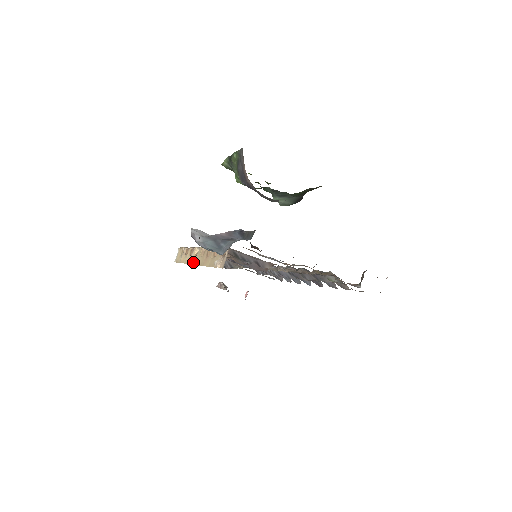
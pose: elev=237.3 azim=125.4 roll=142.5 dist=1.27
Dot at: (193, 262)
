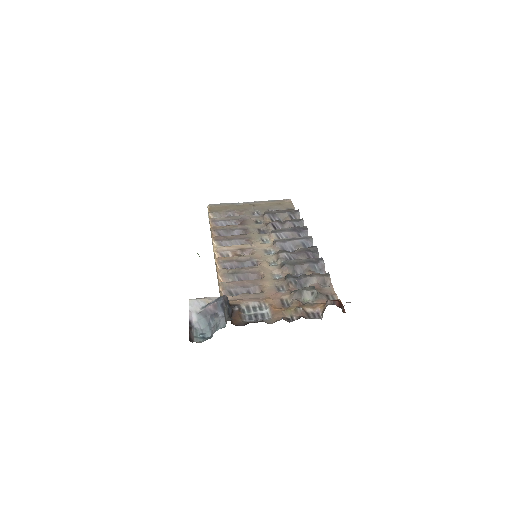
Dot at: occluded
